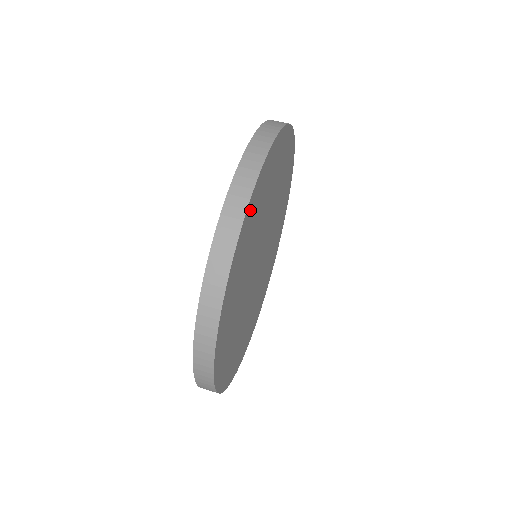
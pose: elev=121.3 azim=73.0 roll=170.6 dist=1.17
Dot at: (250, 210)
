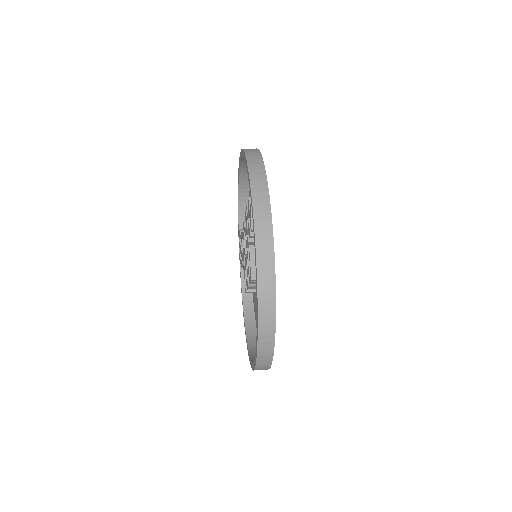
Dot at: occluded
